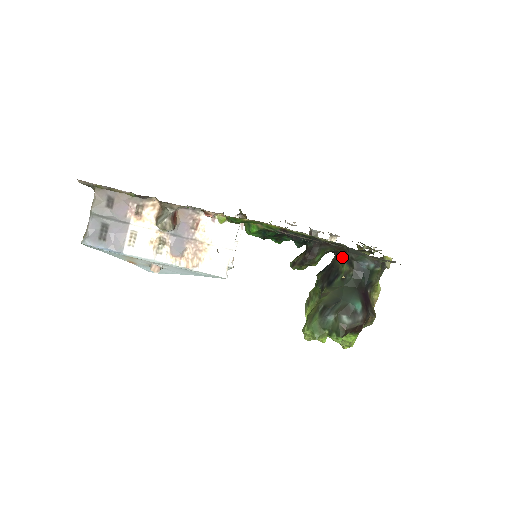
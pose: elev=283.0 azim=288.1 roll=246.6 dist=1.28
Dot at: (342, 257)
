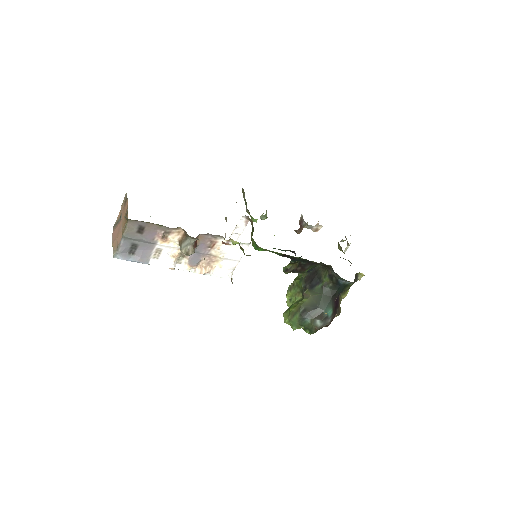
Dot at: (326, 270)
